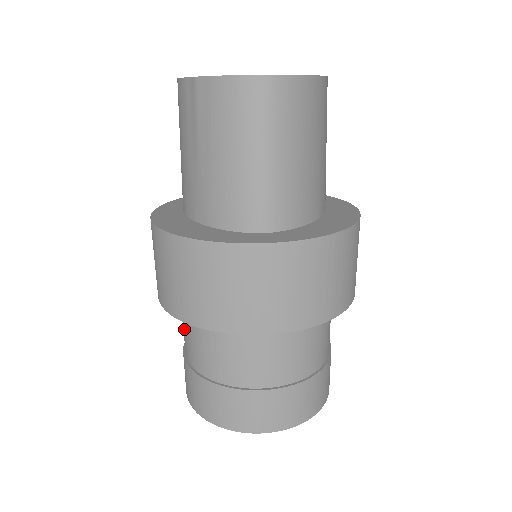
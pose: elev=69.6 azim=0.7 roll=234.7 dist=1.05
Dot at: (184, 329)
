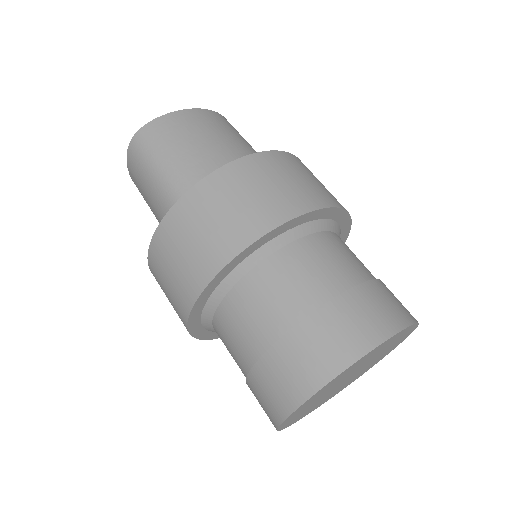
Dot at: occluded
